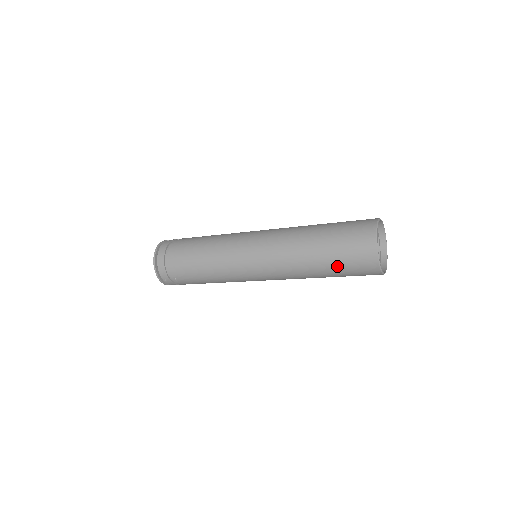
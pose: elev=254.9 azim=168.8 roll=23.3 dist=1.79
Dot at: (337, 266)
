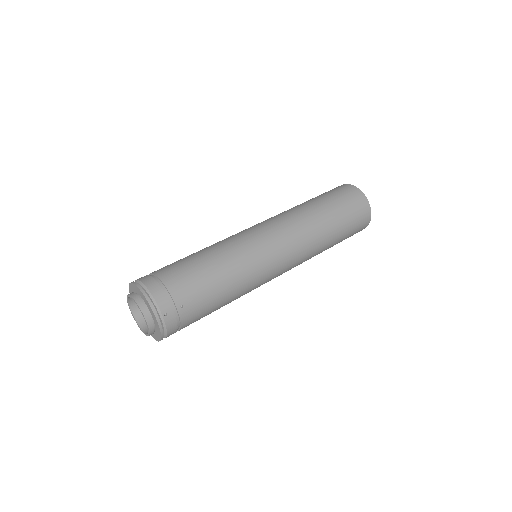
Dot at: (343, 216)
